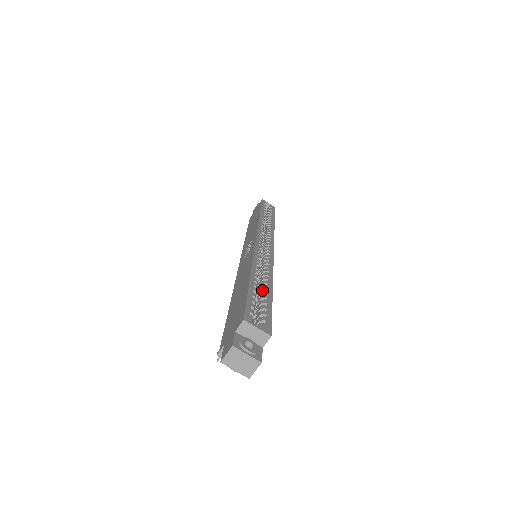
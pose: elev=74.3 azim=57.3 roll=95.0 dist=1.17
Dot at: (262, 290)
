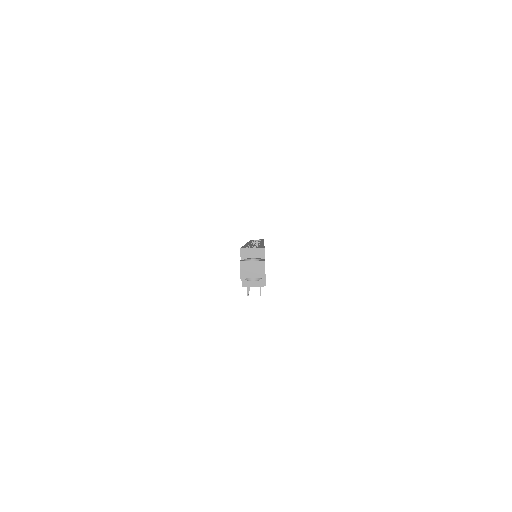
Dot at: occluded
